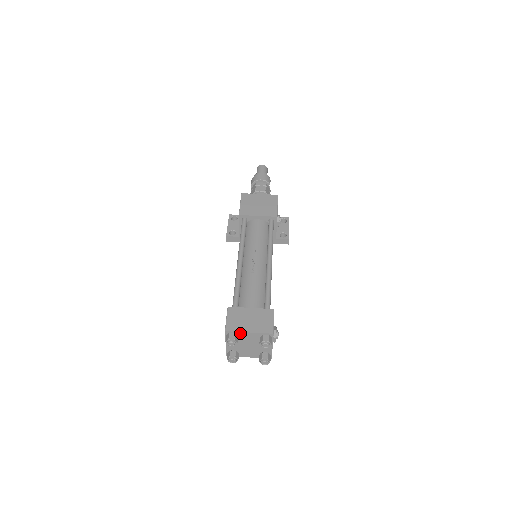
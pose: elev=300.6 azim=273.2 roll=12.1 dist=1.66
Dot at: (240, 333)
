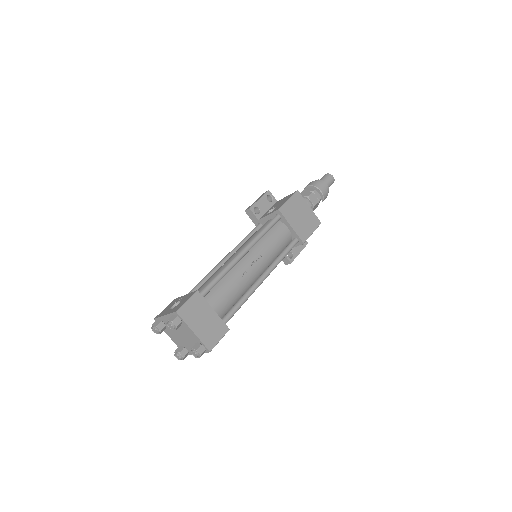
Dot at: (186, 325)
